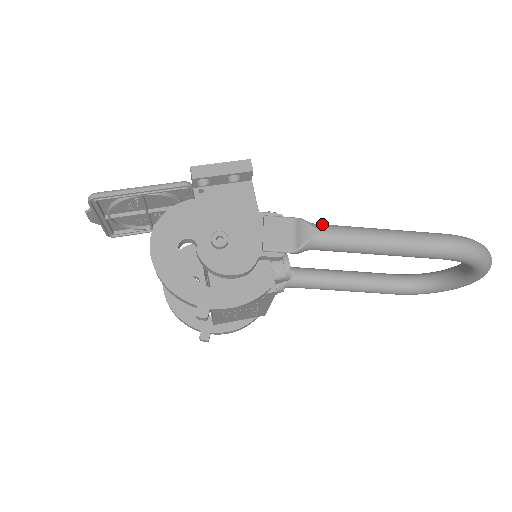
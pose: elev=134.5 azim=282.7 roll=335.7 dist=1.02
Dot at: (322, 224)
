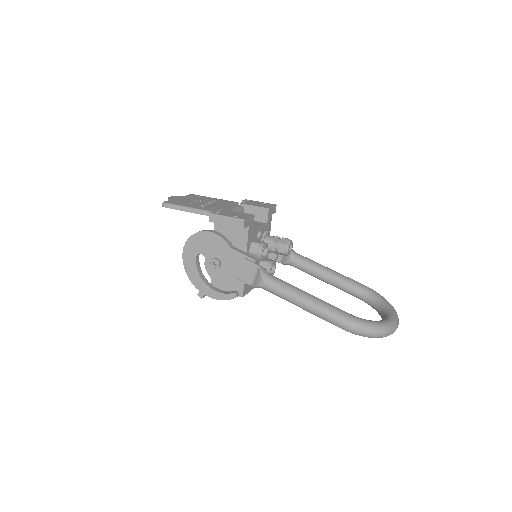
Dot at: (271, 279)
